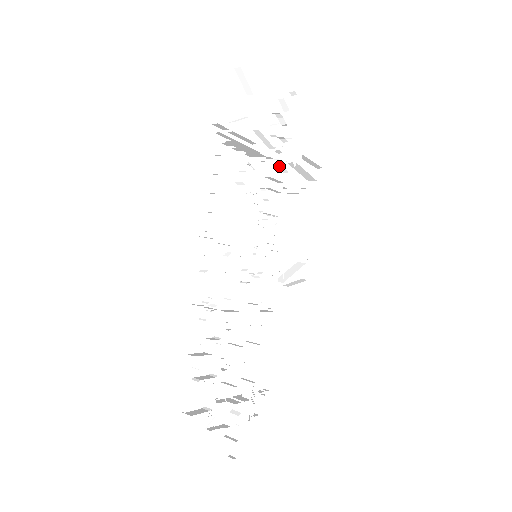
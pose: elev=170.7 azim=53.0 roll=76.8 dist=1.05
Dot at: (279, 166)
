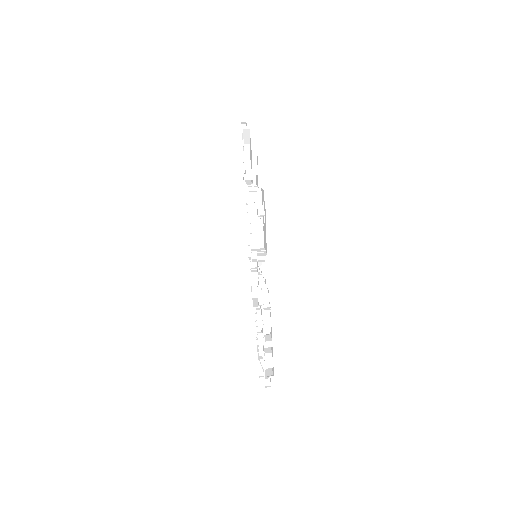
Dot at: occluded
